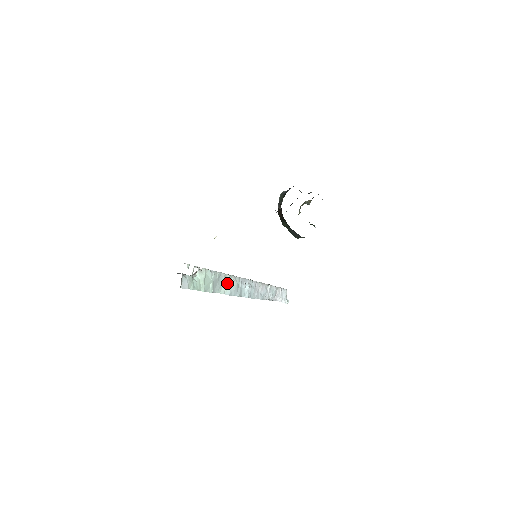
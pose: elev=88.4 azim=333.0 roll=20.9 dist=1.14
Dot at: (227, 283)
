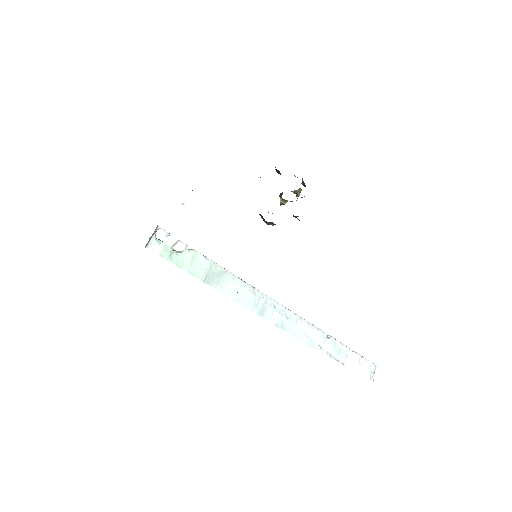
Dot at: (236, 287)
